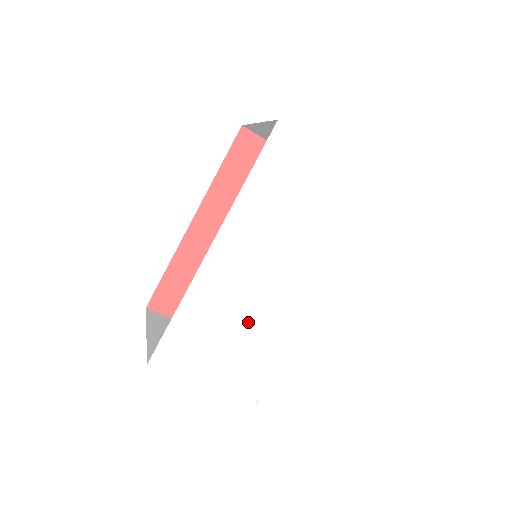
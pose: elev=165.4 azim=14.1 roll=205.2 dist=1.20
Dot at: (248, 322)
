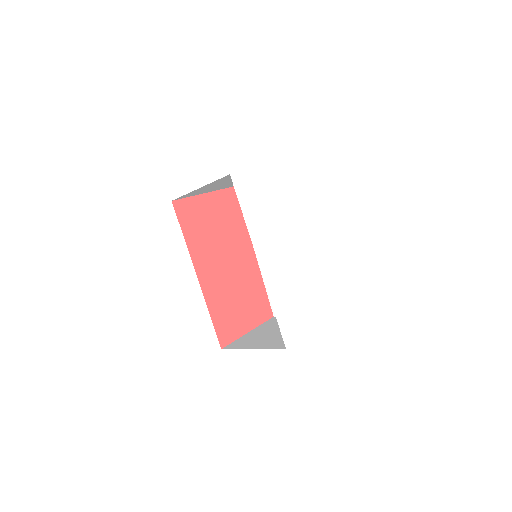
Dot at: (300, 282)
